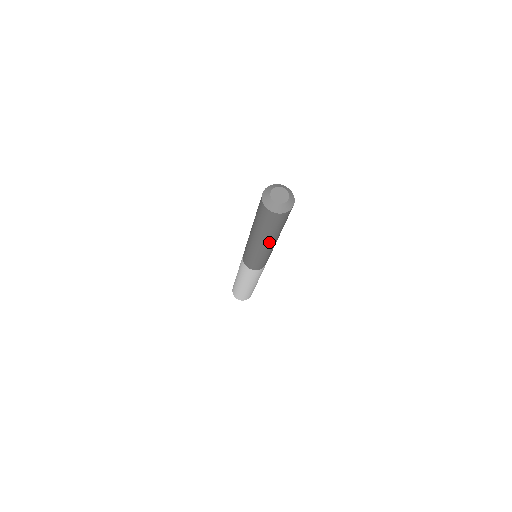
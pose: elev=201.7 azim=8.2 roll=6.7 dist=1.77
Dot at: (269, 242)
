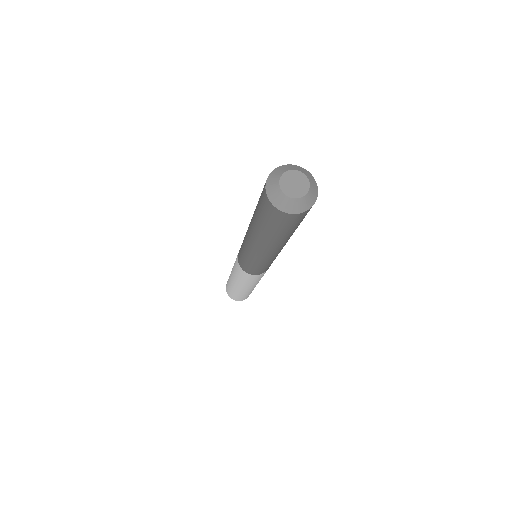
Dot at: occluded
